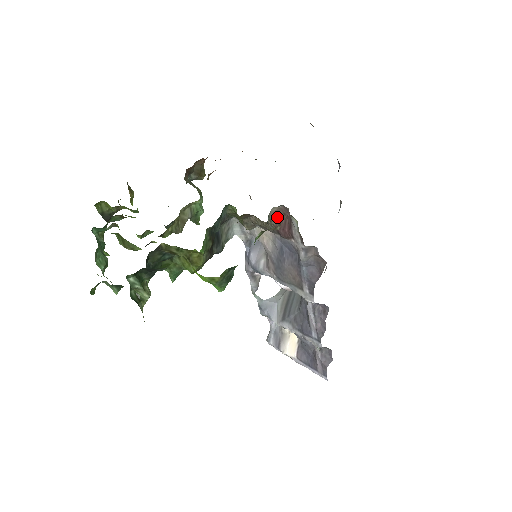
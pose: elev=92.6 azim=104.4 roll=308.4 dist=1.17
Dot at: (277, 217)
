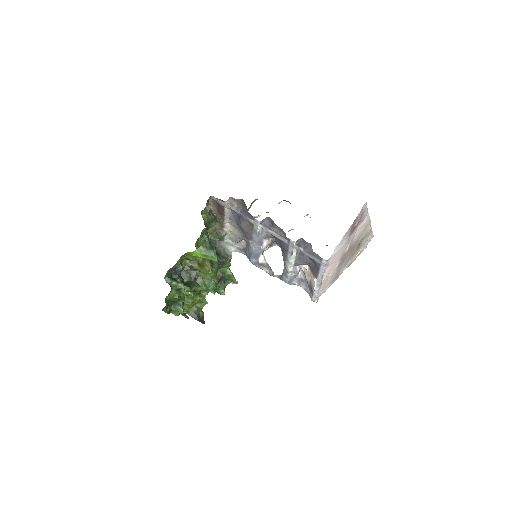
Dot at: (216, 210)
